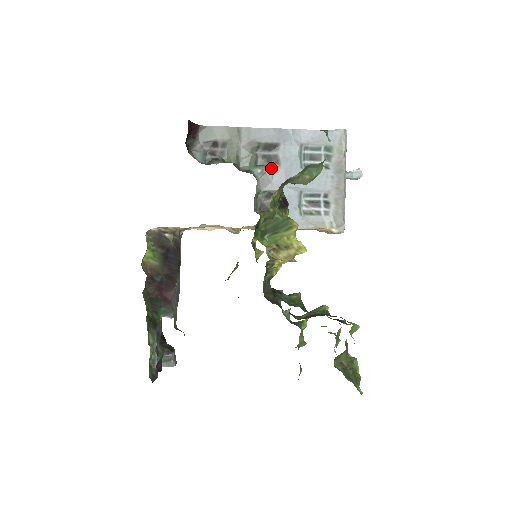
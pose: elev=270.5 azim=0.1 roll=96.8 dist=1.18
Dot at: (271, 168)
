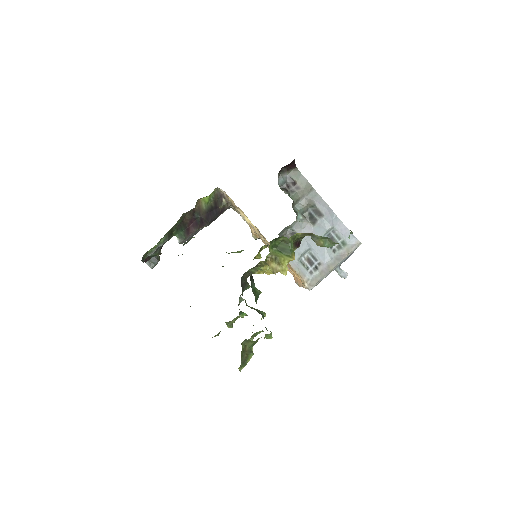
Dot at: (308, 223)
